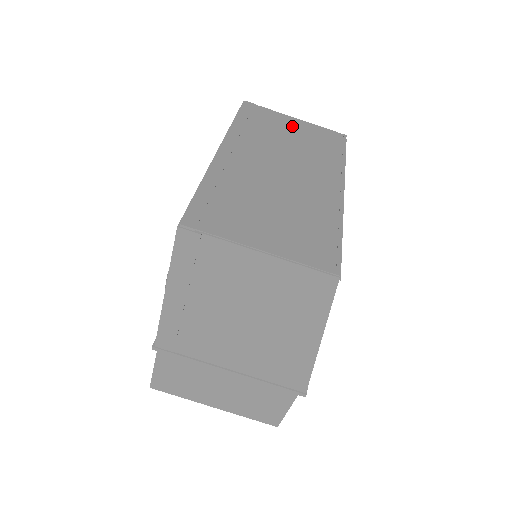
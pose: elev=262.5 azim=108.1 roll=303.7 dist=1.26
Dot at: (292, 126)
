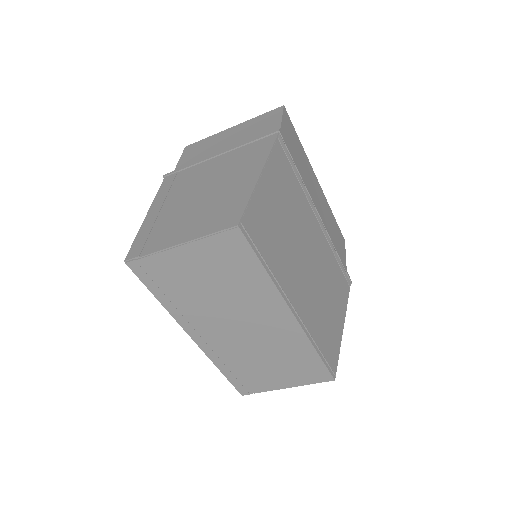
Dot at: (191, 265)
